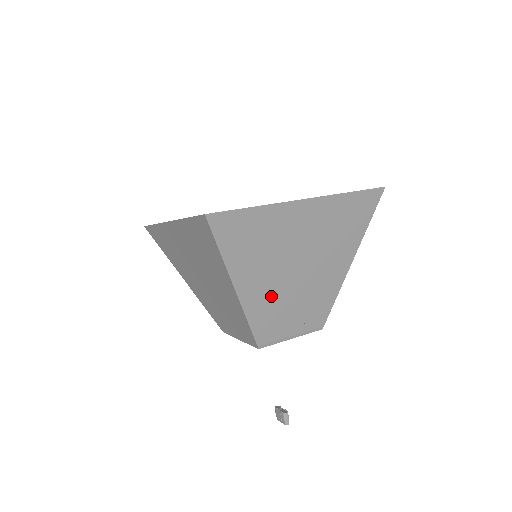
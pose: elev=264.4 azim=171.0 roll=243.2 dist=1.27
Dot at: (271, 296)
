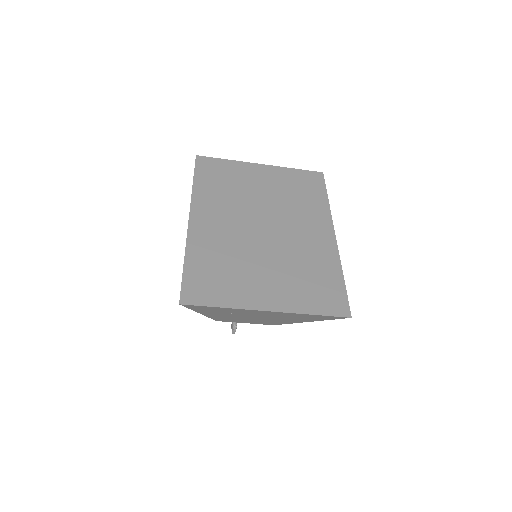
Dot at: (231, 317)
